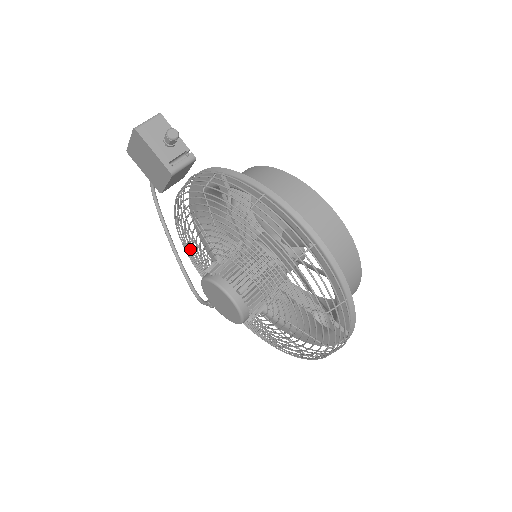
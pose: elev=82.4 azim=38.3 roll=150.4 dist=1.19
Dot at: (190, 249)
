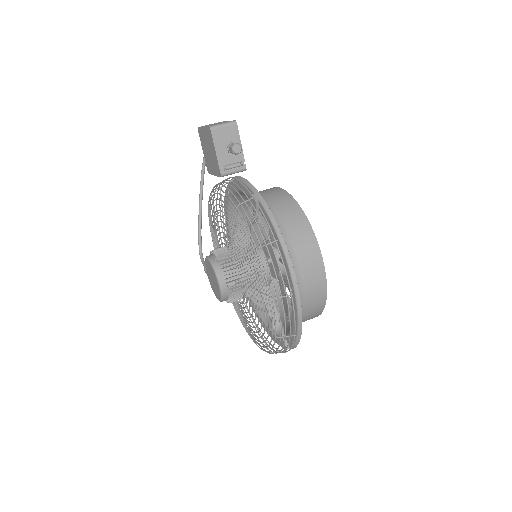
Dot at: occluded
